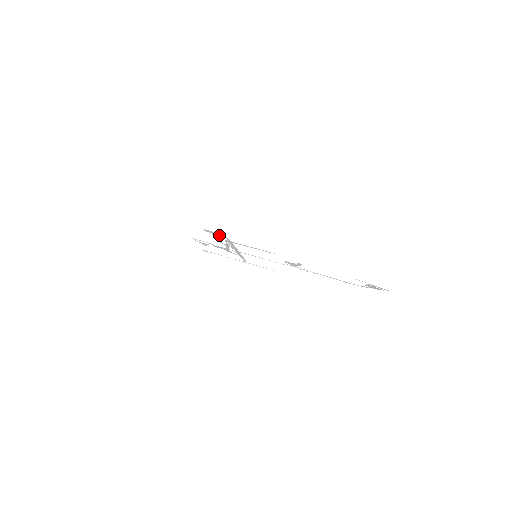
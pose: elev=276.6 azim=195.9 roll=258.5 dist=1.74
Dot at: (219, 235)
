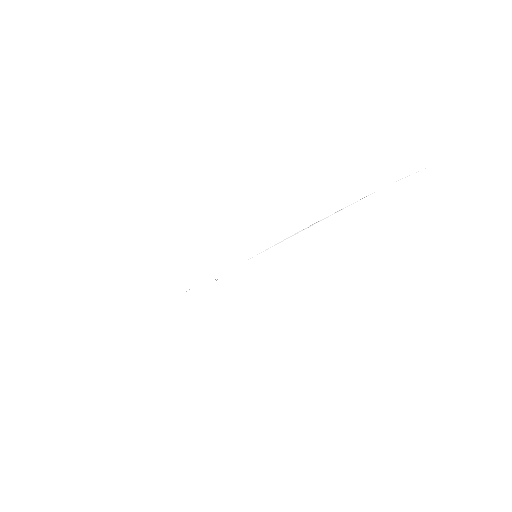
Dot at: occluded
